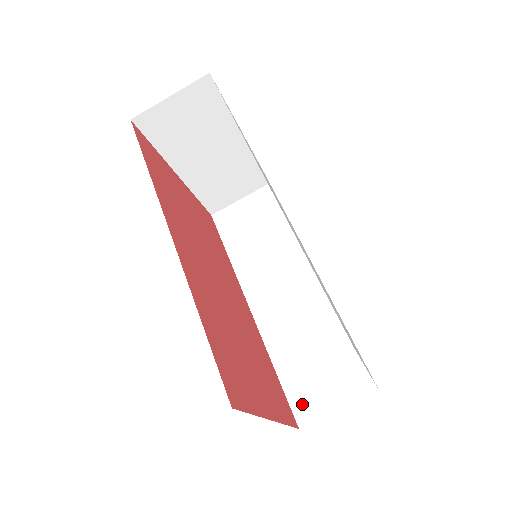
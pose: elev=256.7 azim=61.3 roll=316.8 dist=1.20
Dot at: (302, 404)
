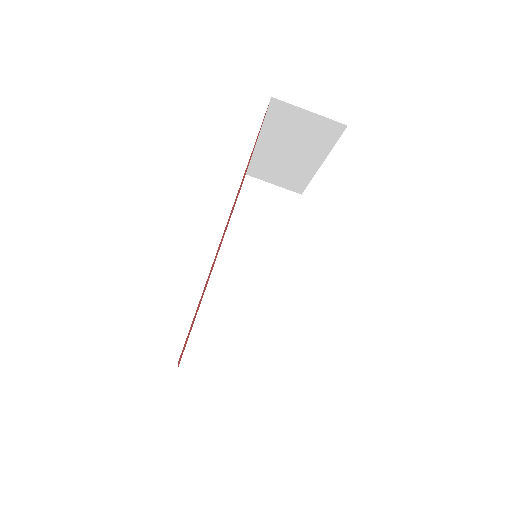
Dot at: (193, 355)
